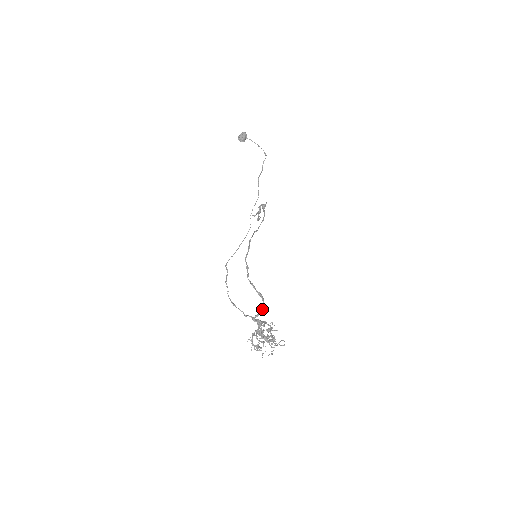
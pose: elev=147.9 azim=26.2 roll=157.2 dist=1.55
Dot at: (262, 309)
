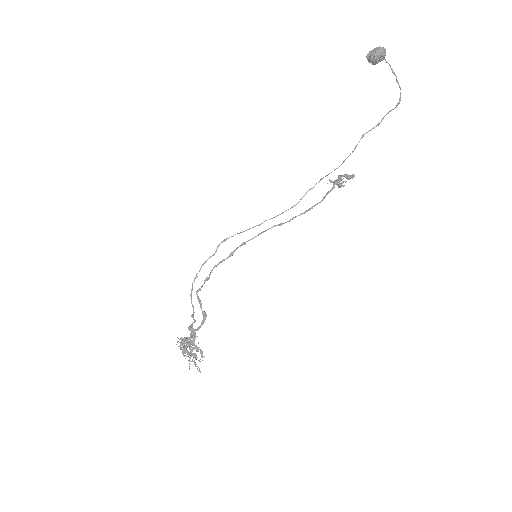
Dot at: (197, 329)
